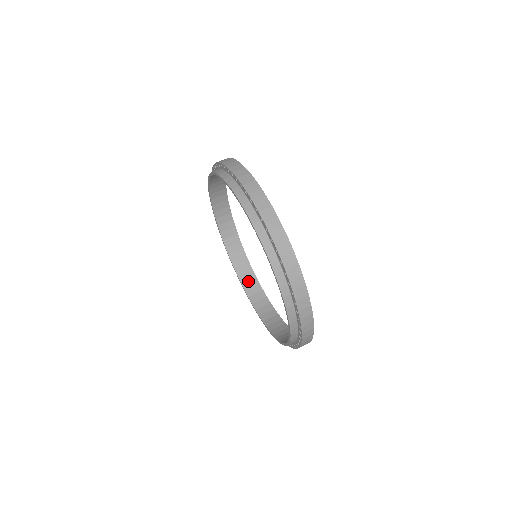
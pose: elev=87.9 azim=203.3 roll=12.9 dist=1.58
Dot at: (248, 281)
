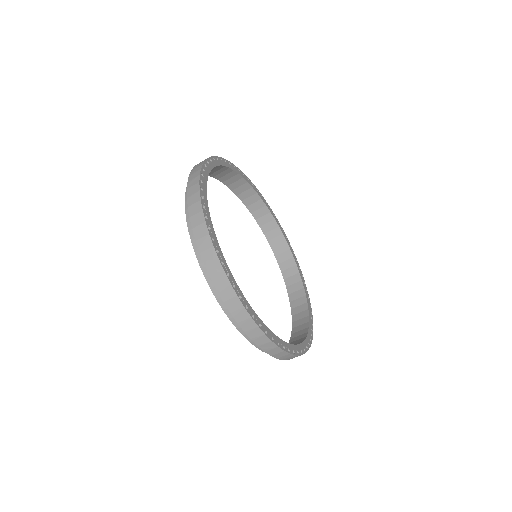
Dot at: (297, 299)
